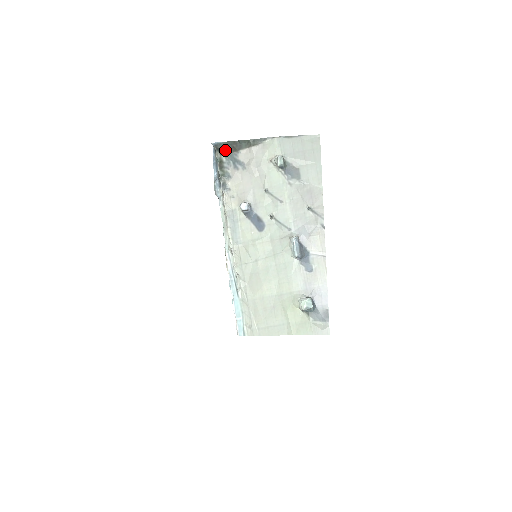
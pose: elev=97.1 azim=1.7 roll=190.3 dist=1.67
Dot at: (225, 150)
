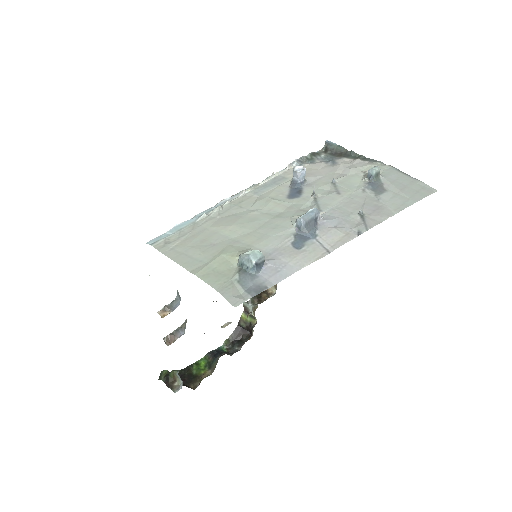
Dot at: (331, 152)
